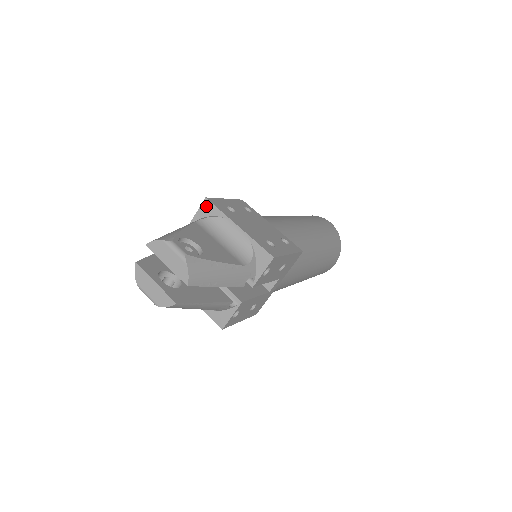
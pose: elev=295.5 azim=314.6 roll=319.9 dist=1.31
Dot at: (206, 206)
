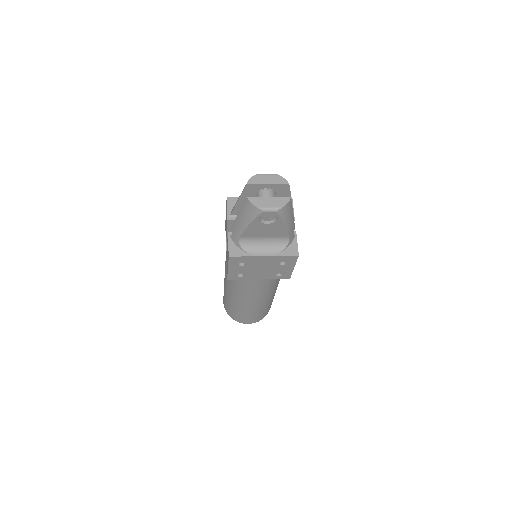
Dot at: (231, 201)
